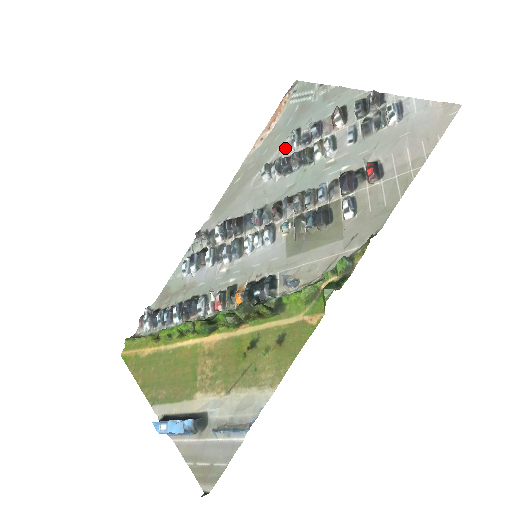
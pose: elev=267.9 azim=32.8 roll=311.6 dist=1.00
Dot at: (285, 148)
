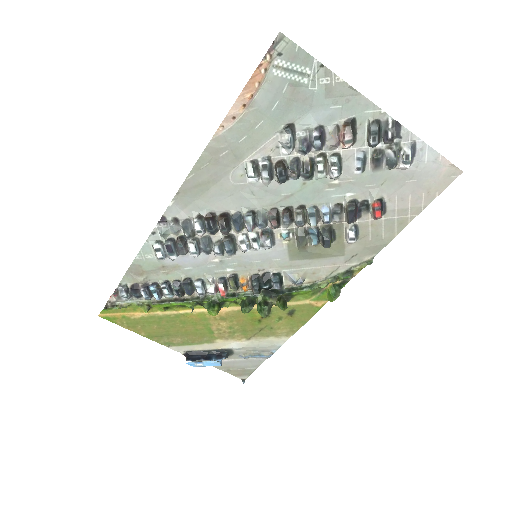
Dot at: (274, 146)
